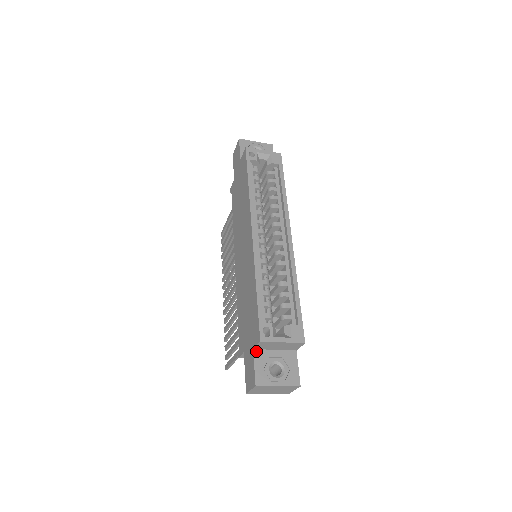
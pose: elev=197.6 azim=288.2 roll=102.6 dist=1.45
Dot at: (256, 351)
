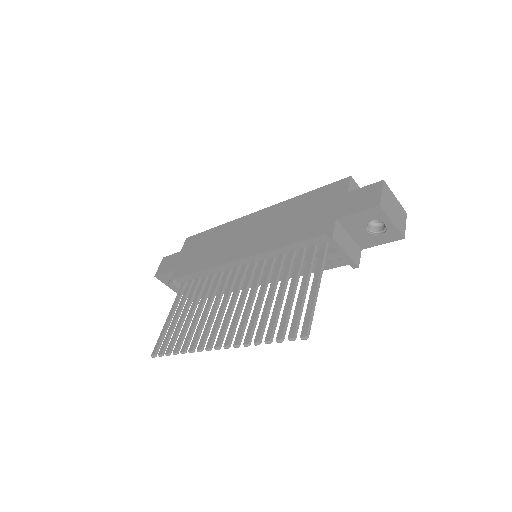
Dot at: (351, 194)
